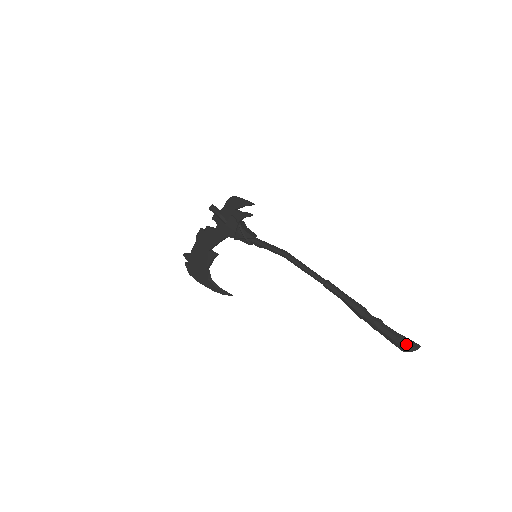
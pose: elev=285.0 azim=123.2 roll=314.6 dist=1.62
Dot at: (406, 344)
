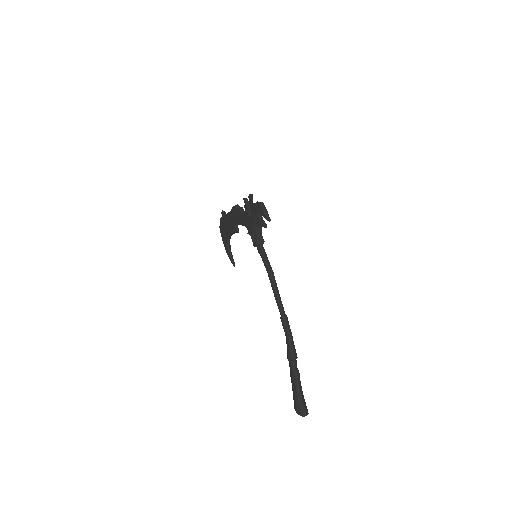
Dot at: (298, 405)
